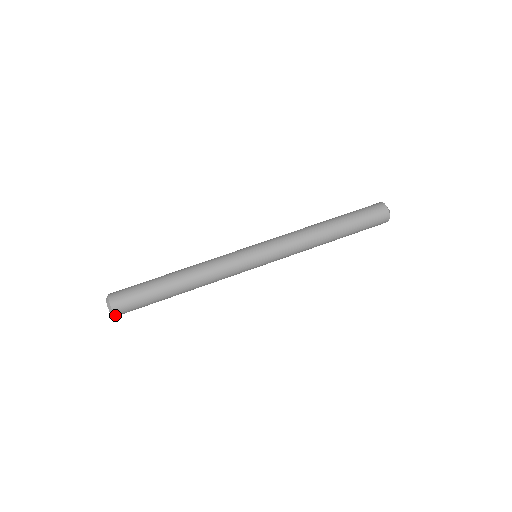
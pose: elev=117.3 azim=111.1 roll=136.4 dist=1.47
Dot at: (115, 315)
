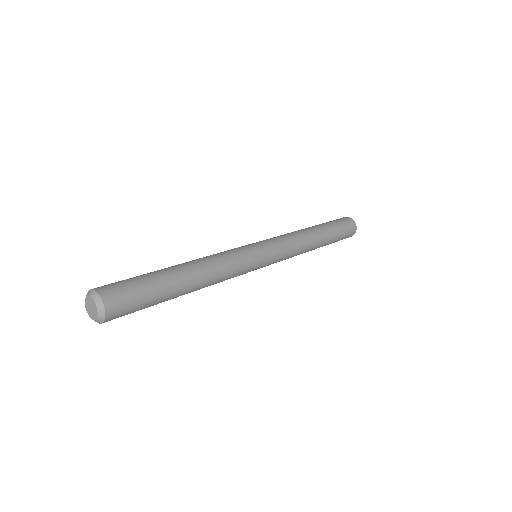
Dot at: (105, 311)
